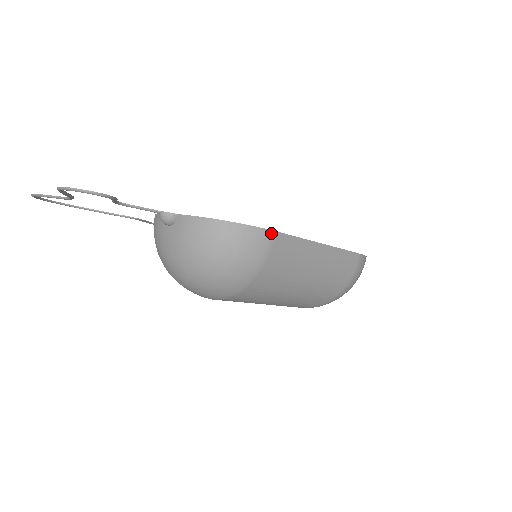
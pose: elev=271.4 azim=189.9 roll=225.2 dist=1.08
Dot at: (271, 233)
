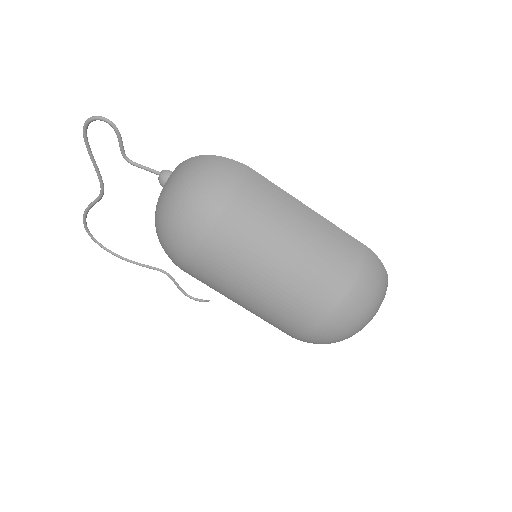
Dot at: (245, 167)
